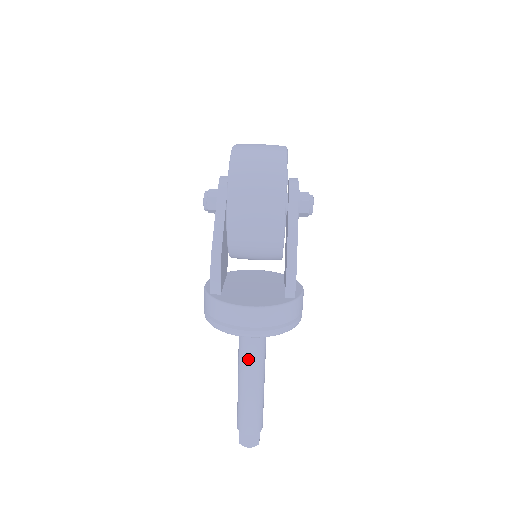
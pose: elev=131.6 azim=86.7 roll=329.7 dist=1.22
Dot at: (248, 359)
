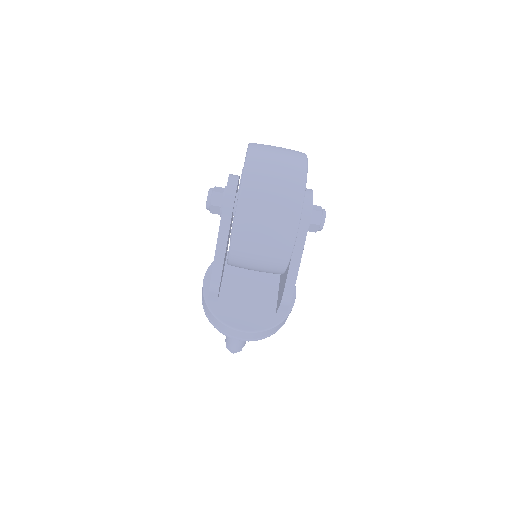
Dot at: occluded
